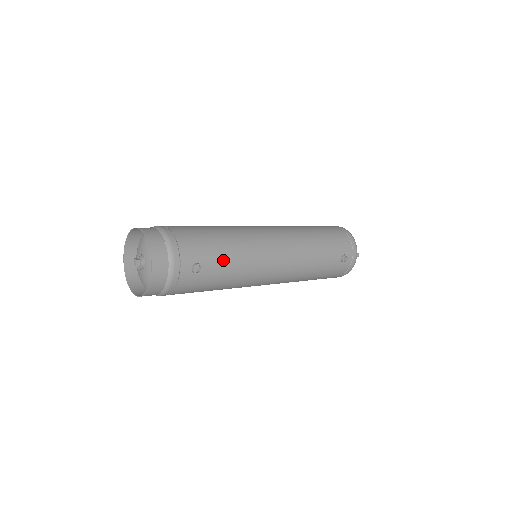
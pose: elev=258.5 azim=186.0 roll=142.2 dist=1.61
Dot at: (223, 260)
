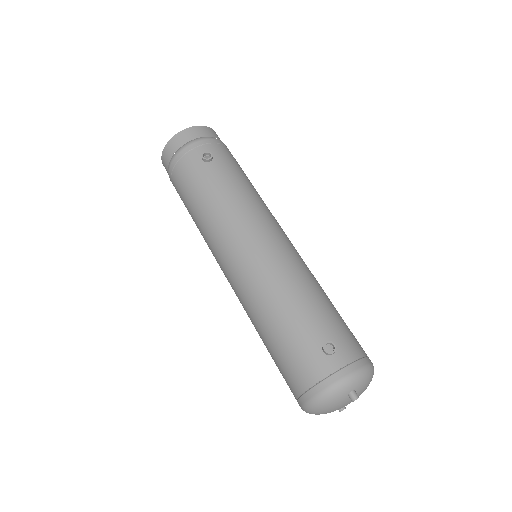
Dot at: (228, 179)
